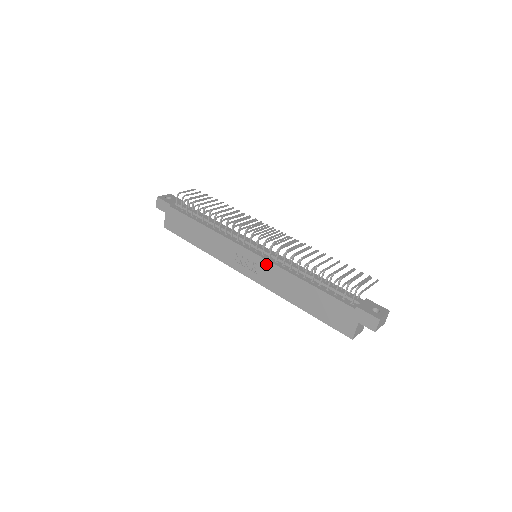
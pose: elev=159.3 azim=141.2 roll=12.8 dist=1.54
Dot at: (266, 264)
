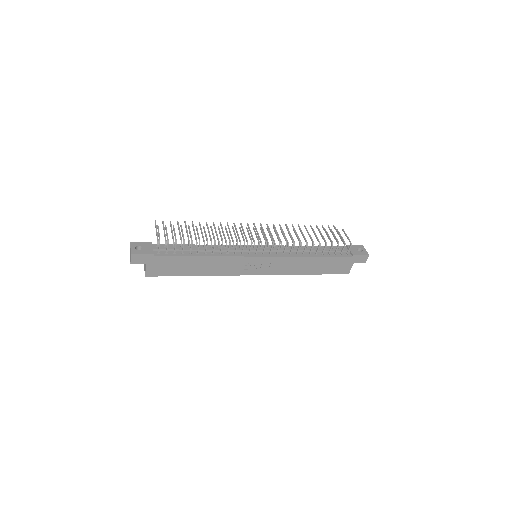
Dot at: (277, 260)
